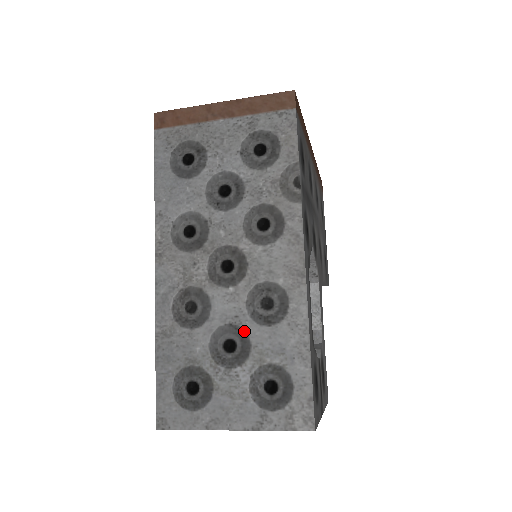
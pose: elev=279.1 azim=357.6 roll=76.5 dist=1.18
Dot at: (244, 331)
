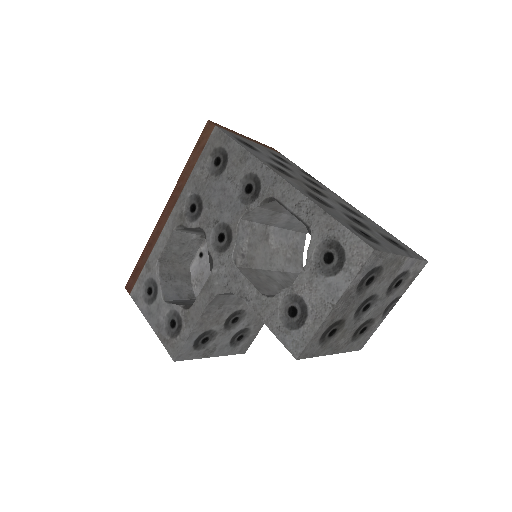
Dot at: (355, 217)
